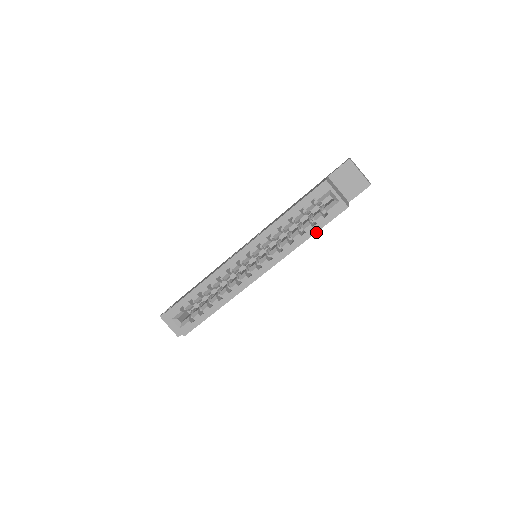
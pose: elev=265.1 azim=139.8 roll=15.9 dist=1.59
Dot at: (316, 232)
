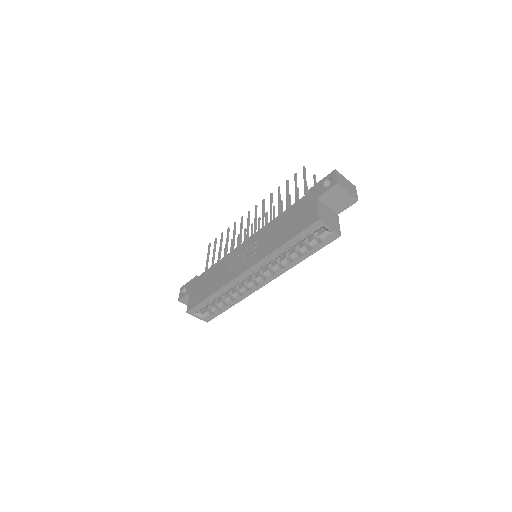
Dot at: occluded
